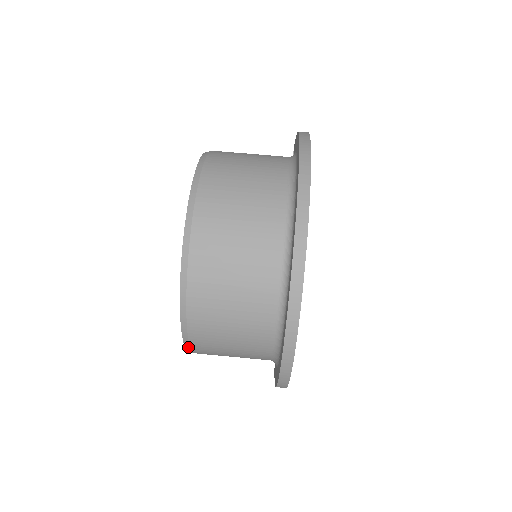
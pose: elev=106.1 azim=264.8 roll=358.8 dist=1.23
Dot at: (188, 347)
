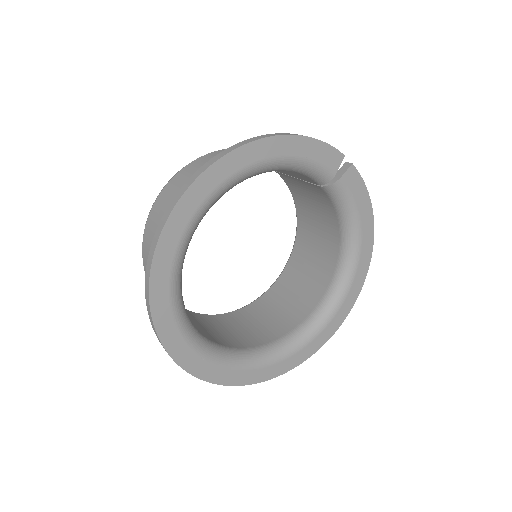
Dot at: occluded
